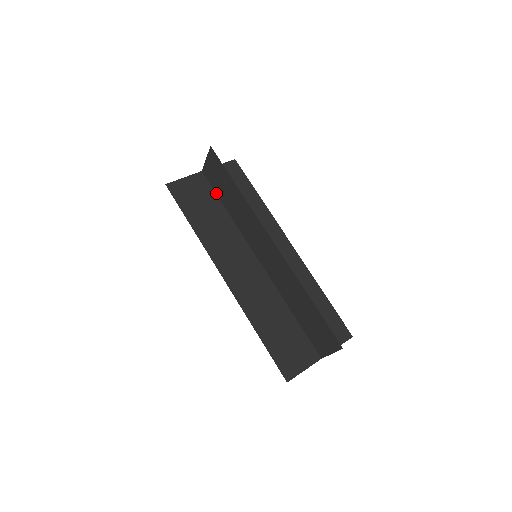
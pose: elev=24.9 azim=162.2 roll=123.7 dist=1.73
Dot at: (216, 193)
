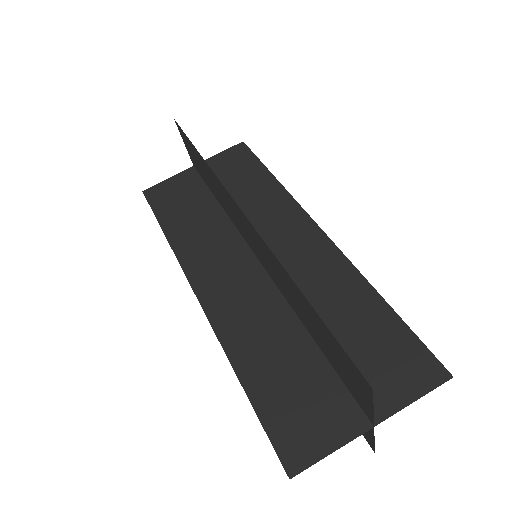
Dot at: (207, 186)
